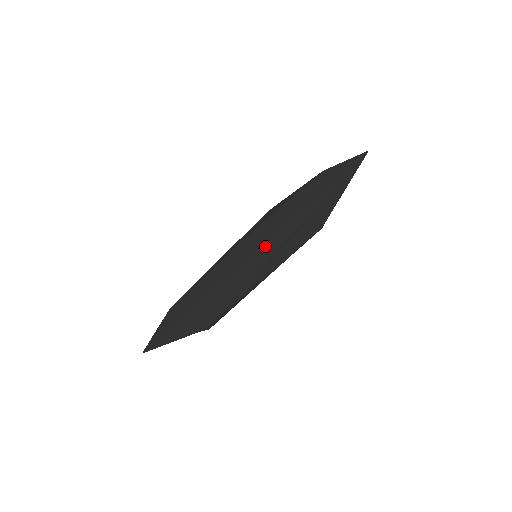
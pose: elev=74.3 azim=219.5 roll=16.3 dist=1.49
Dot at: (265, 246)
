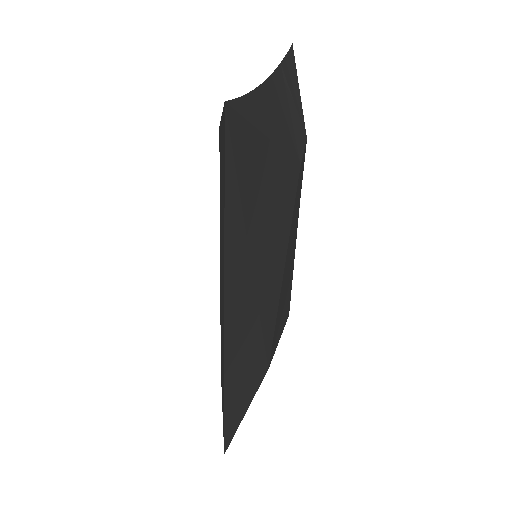
Dot at: (229, 317)
